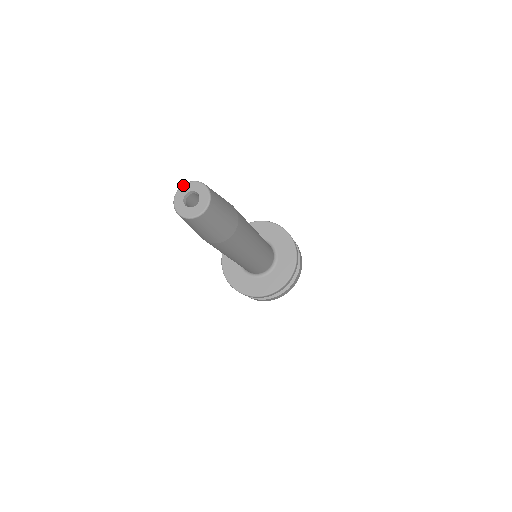
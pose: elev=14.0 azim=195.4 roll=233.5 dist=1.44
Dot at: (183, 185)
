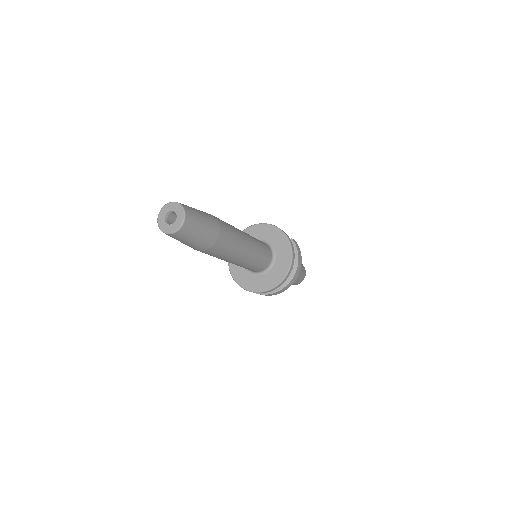
Dot at: (165, 205)
